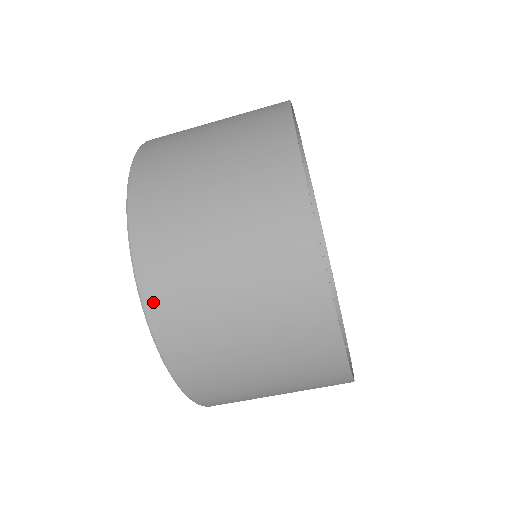
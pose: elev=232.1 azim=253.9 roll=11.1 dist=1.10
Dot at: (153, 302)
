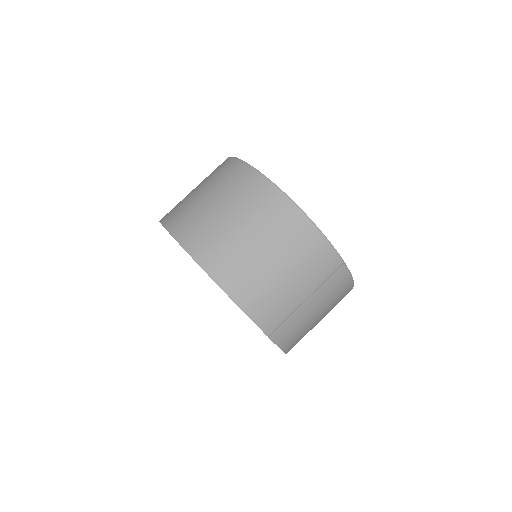
Dot at: (165, 218)
